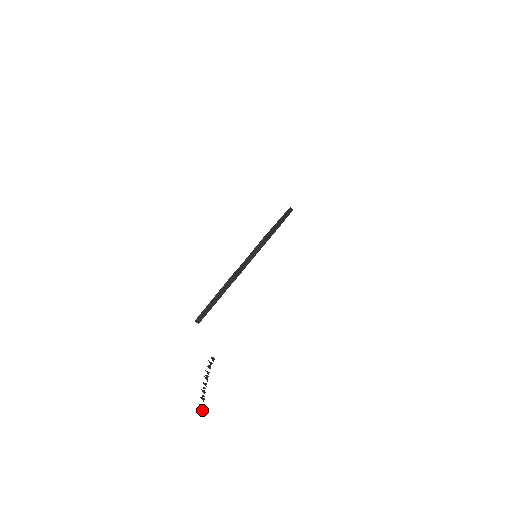
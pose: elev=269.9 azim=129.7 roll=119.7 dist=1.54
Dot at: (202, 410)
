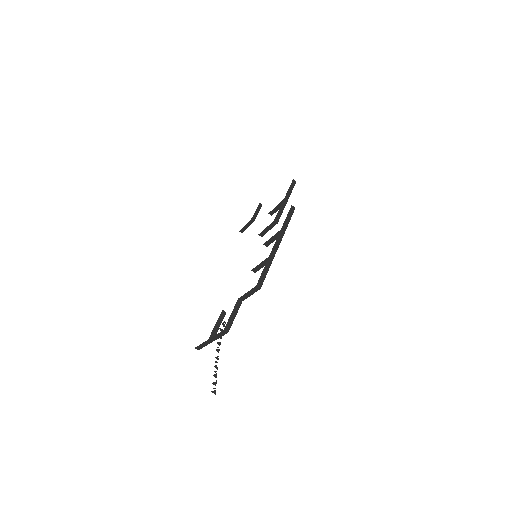
Dot at: (215, 388)
